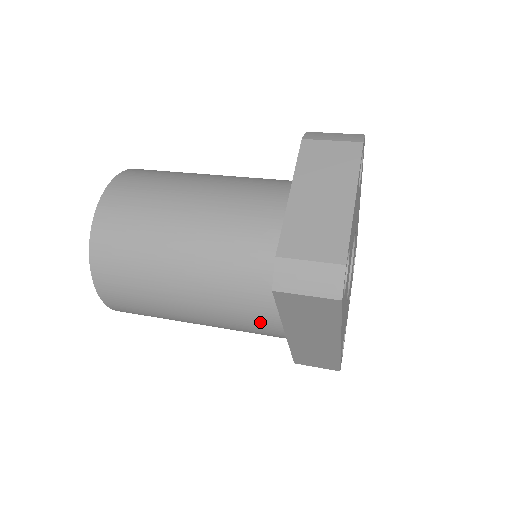
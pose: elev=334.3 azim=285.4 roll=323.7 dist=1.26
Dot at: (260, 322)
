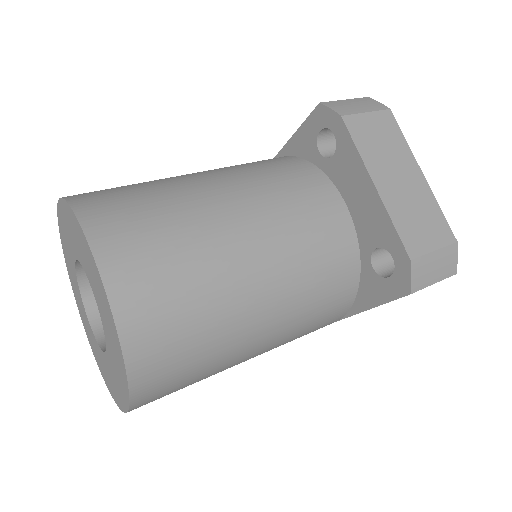
Dot at: (324, 325)
